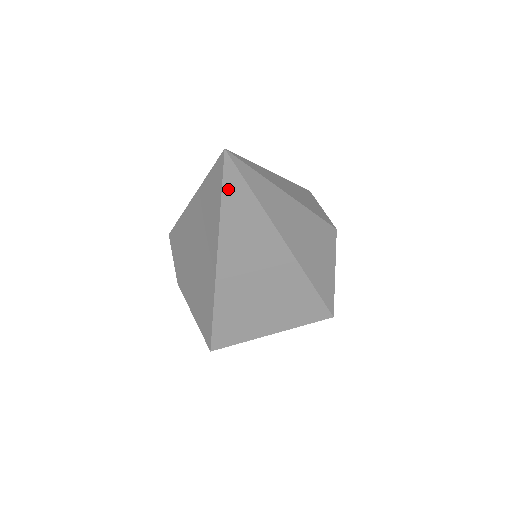
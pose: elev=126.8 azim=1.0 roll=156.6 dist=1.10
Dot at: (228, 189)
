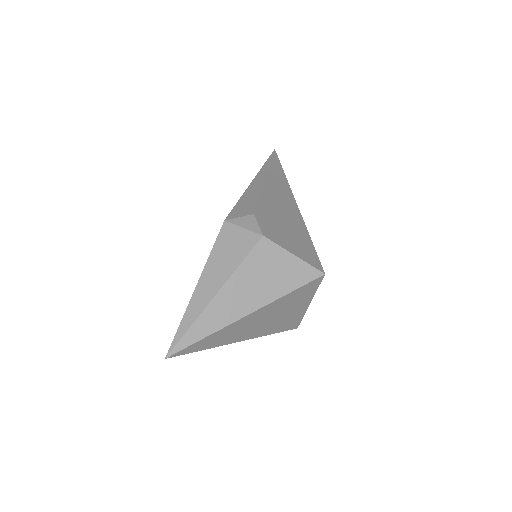
Dot at: (192, 351)
